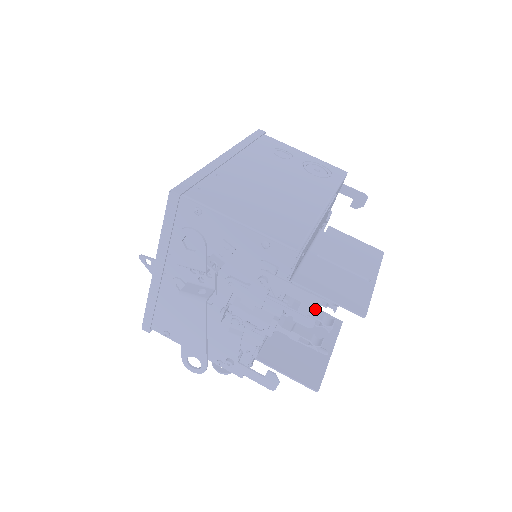
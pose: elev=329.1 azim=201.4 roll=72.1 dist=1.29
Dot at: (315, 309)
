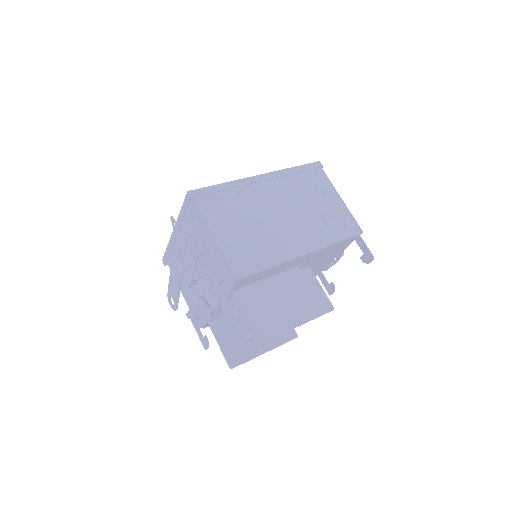
Dot at: (230, 318)
